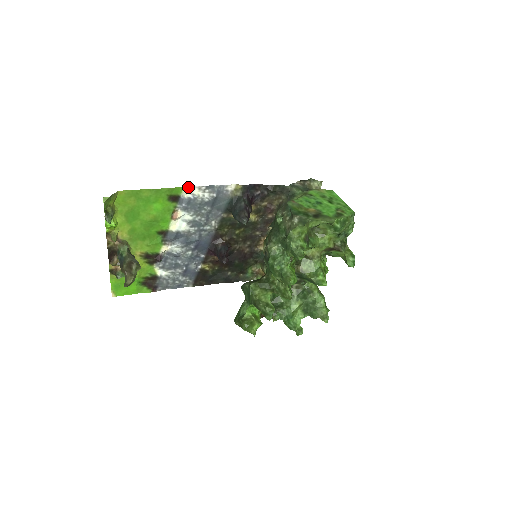
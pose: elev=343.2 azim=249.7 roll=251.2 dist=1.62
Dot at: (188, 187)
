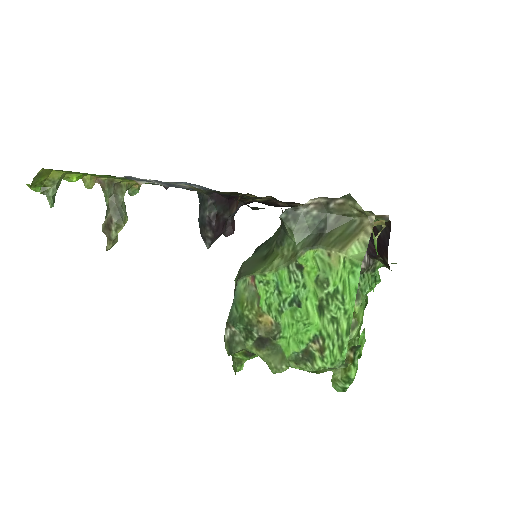
Dot at: (119, 177)
